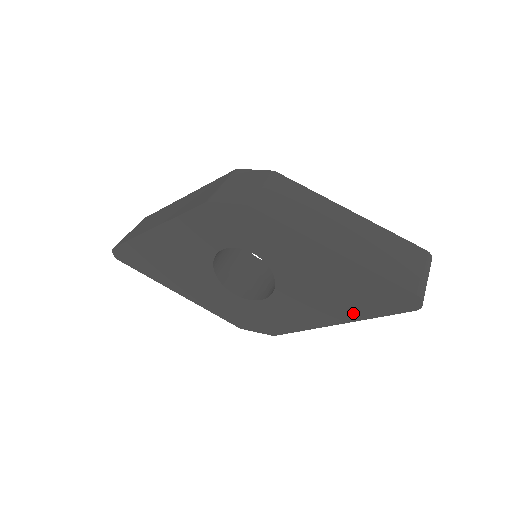
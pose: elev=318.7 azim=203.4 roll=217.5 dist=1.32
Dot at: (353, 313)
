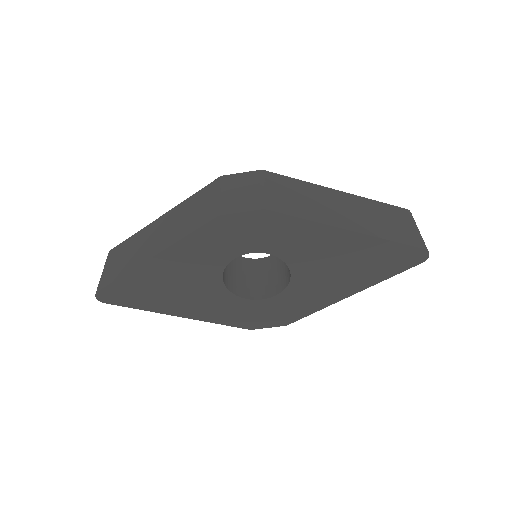
Dot at: (366, 281)
